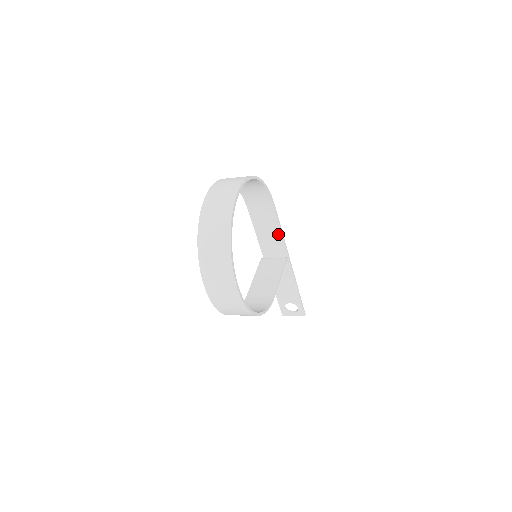
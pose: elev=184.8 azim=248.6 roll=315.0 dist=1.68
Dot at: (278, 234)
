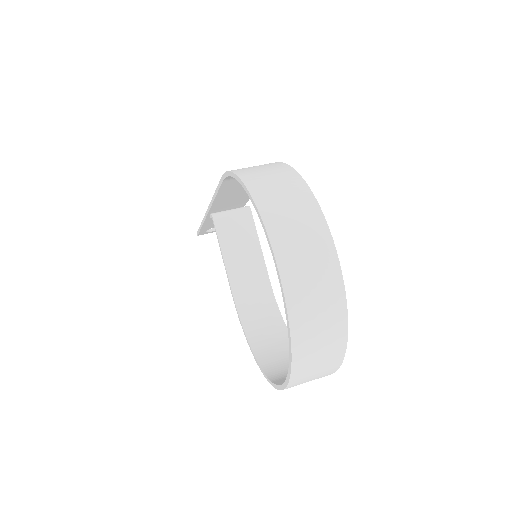
Dot at: occluded
